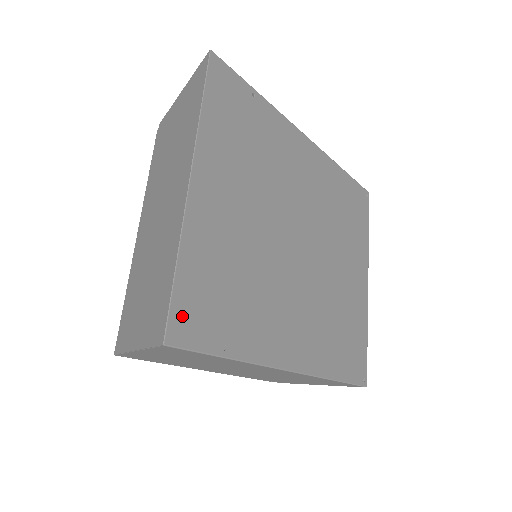
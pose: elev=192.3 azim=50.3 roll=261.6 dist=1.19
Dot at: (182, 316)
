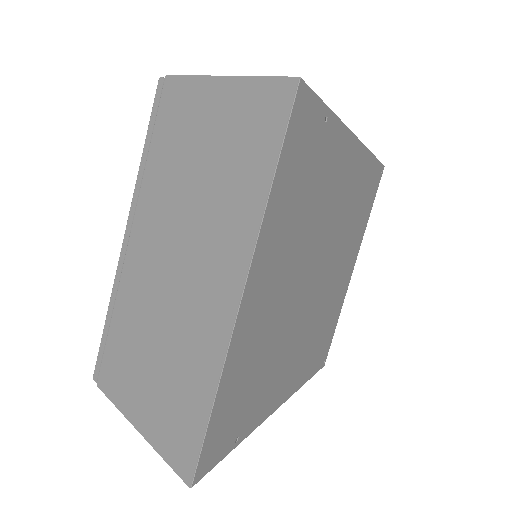
Dot at: (209, 448)
